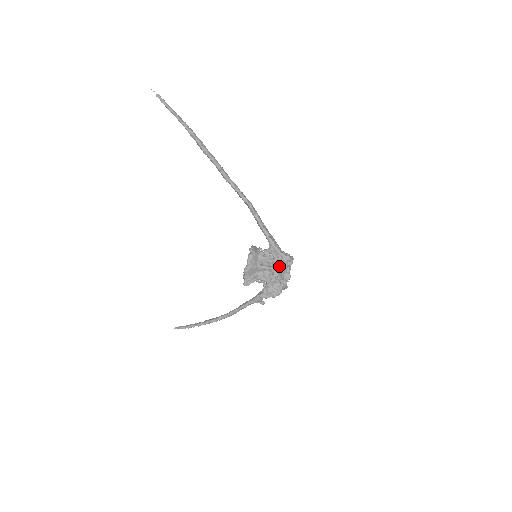
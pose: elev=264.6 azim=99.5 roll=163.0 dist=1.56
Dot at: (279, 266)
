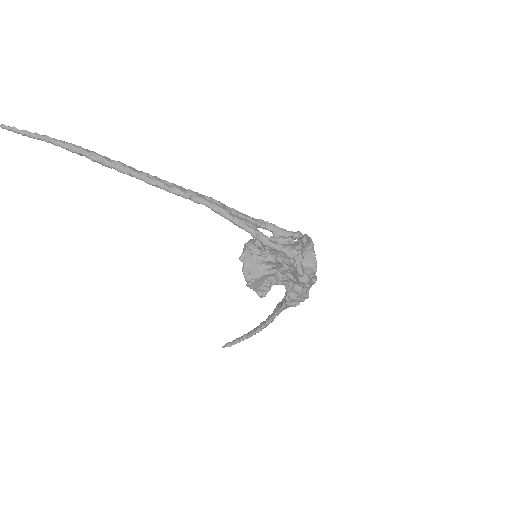
Dot at: (288, 266)
